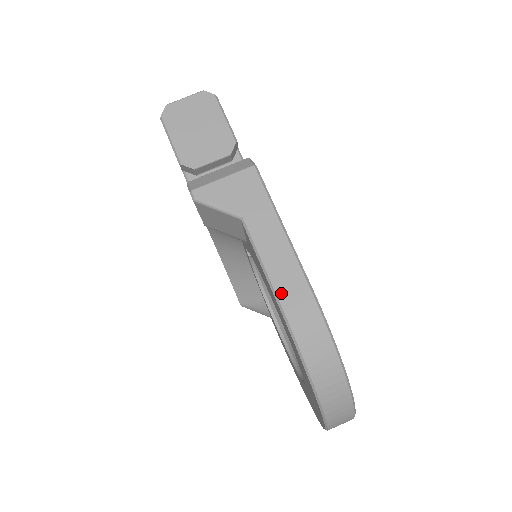
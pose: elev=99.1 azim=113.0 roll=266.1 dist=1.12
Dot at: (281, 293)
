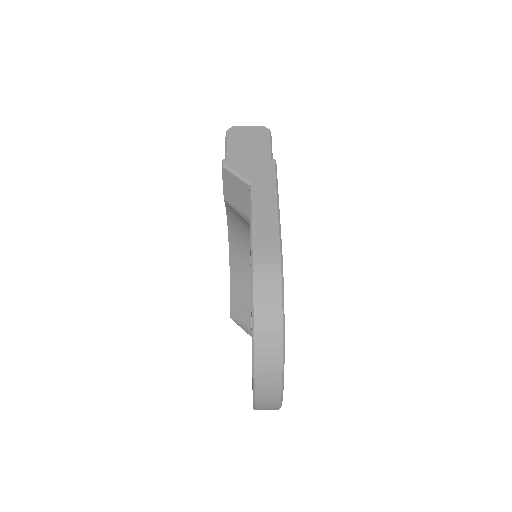
Dot at: (256, 236)
